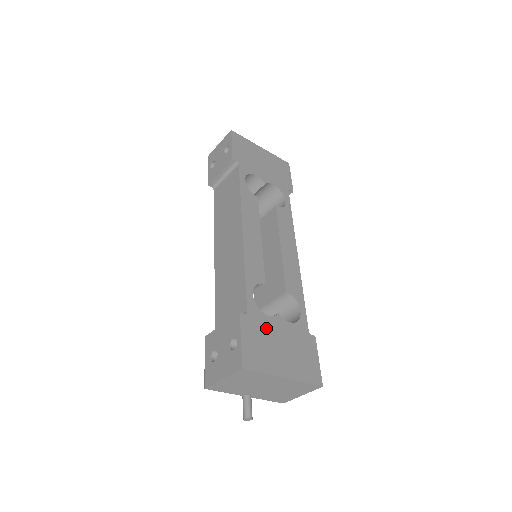
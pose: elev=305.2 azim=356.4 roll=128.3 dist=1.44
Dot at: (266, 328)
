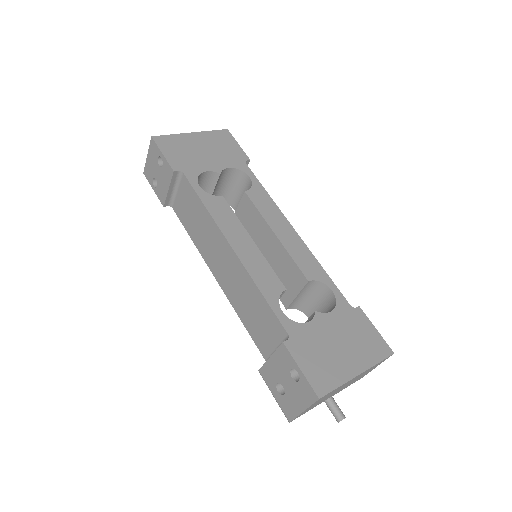
Dot at: (314, 337)
